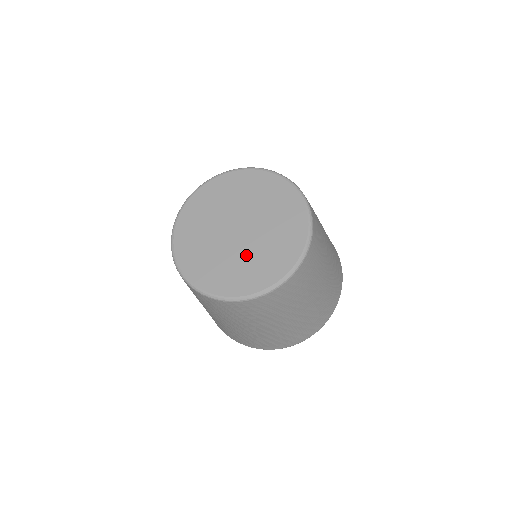
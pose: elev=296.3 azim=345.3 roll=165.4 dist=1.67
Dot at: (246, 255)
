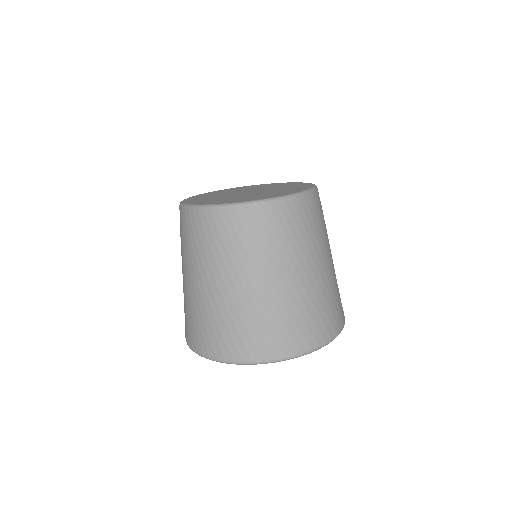
Dot at: (269, 192)
